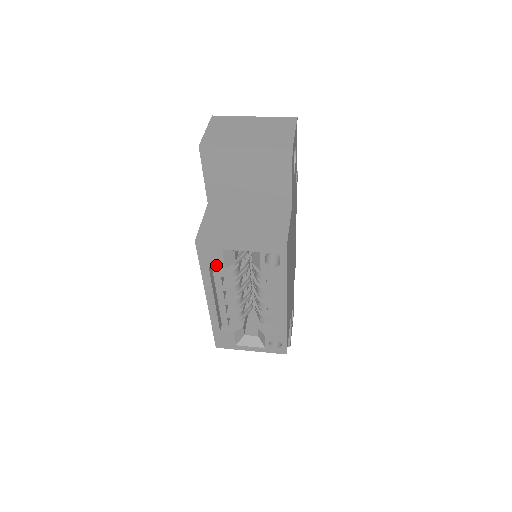
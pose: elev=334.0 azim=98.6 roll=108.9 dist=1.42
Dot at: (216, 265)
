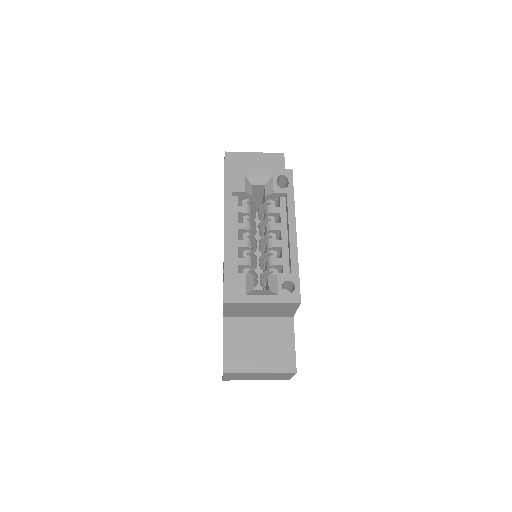
Dot at: (238, 189)
